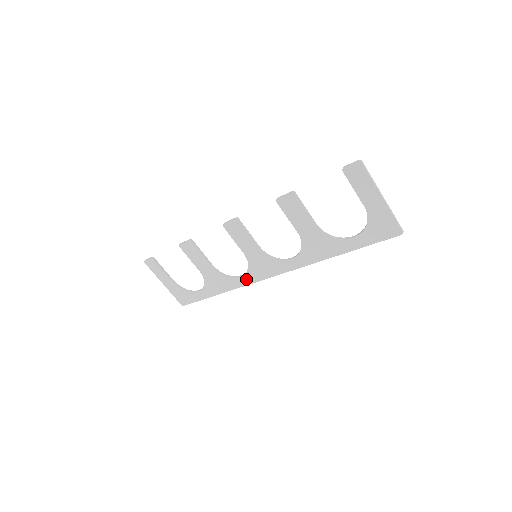
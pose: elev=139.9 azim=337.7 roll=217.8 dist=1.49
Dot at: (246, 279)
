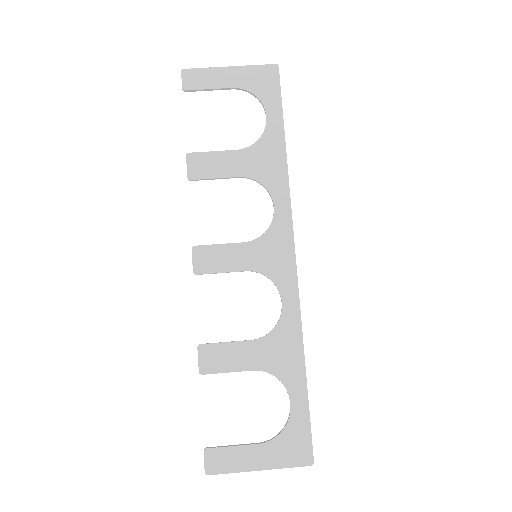
Dot at: (288, 296)
